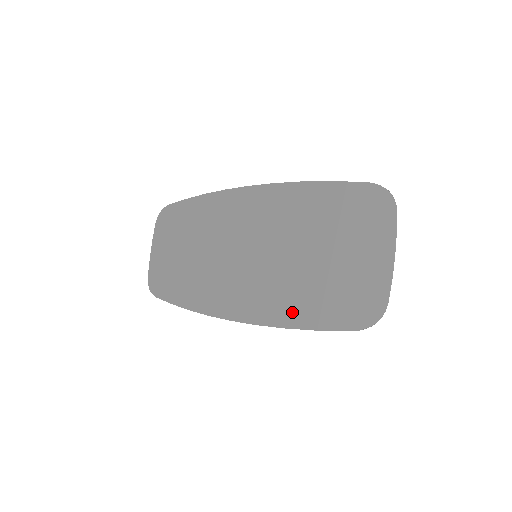
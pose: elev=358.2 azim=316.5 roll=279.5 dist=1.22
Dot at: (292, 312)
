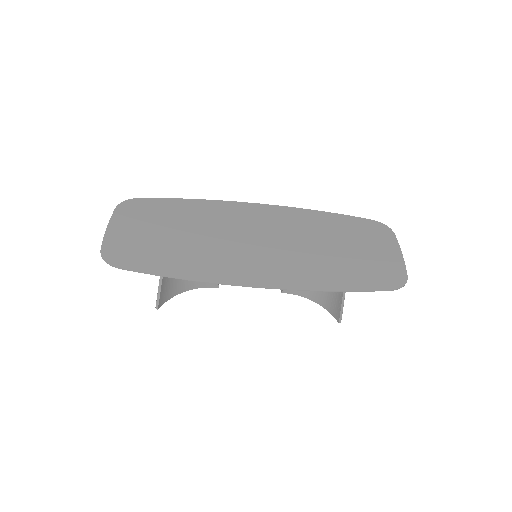
Dot at: (331, 281)
